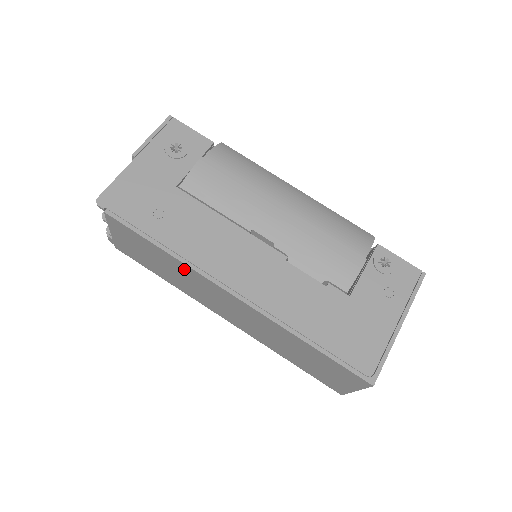
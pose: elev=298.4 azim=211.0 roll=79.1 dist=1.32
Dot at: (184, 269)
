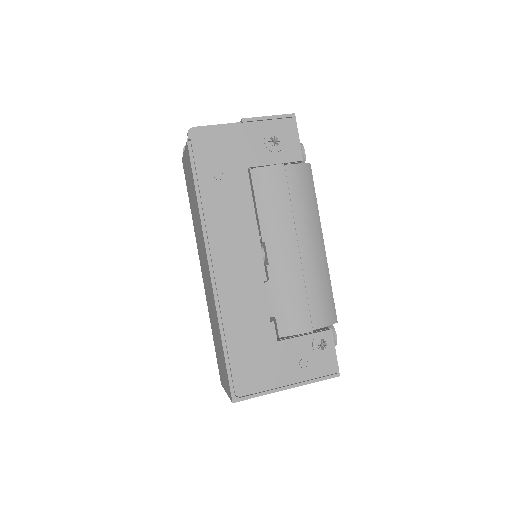
Dot at: (200, 224)
